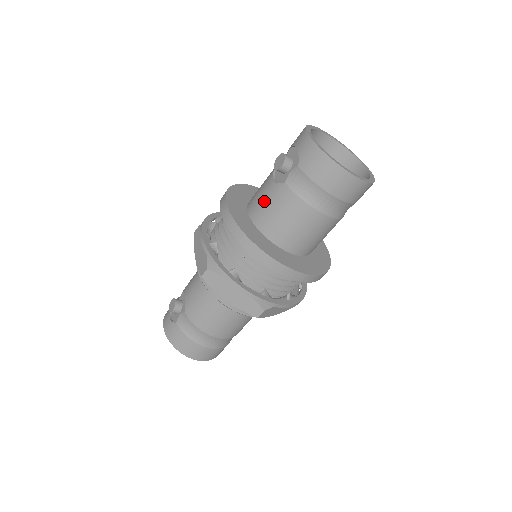
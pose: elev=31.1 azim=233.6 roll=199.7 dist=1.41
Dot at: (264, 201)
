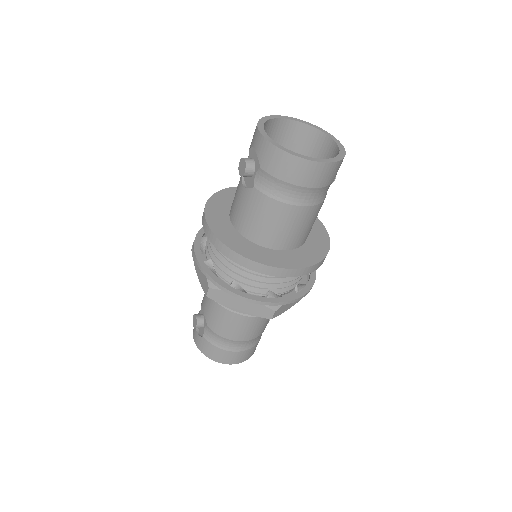
Dot at: (241, 209)
